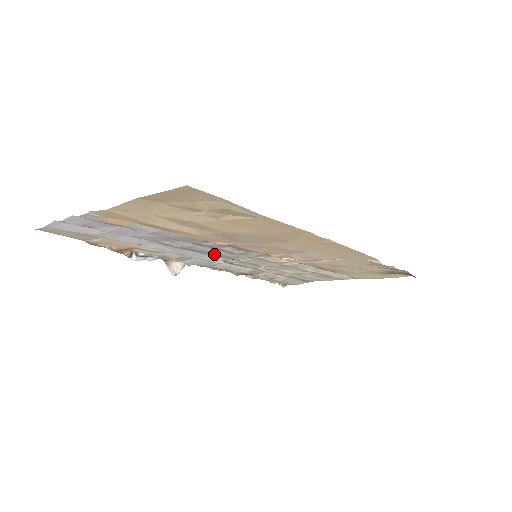
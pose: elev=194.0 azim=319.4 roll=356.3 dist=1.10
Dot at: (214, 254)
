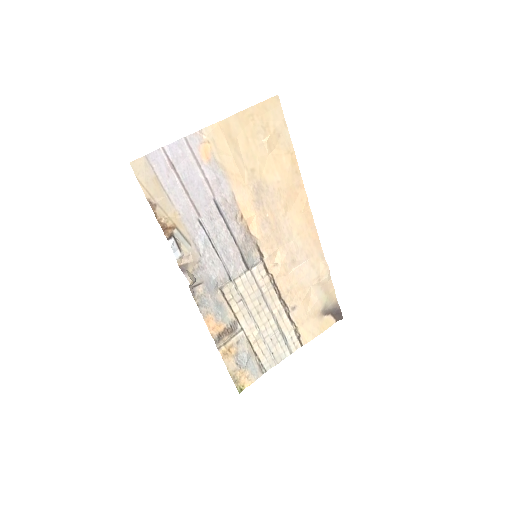
Dot at: (226, 256)
